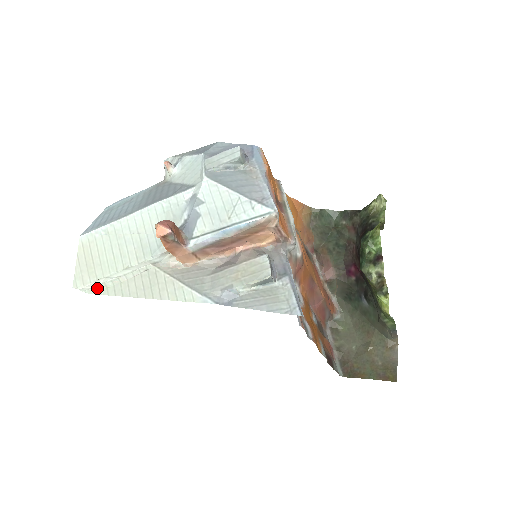
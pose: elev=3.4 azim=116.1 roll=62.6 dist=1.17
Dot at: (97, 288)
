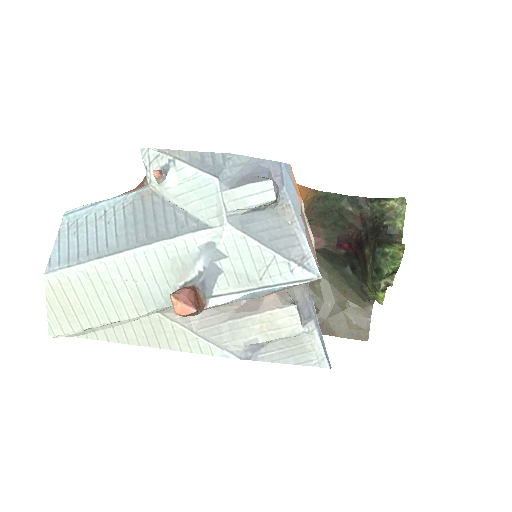
Dot at: (81, 333)
